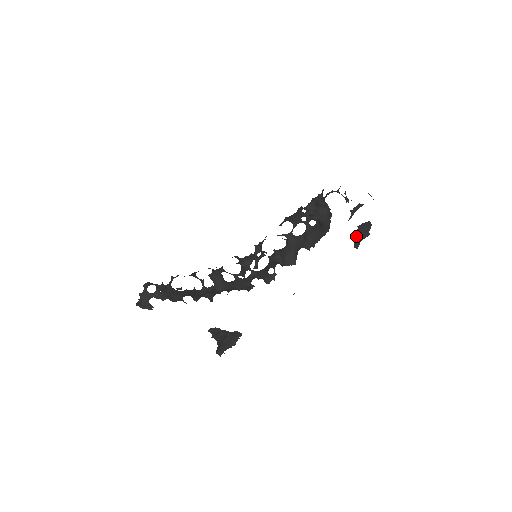
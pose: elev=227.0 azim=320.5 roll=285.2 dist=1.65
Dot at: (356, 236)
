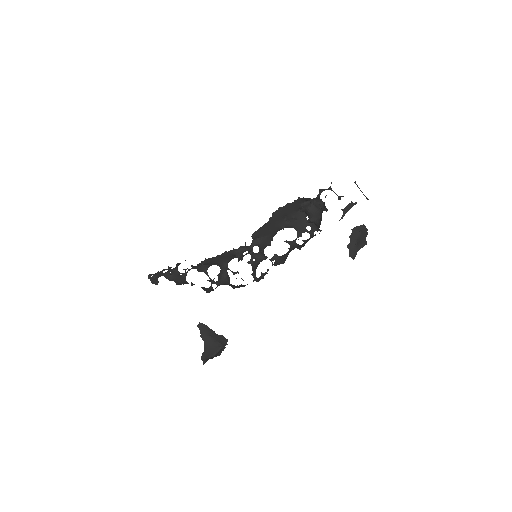
Dot at: (352, 244)
